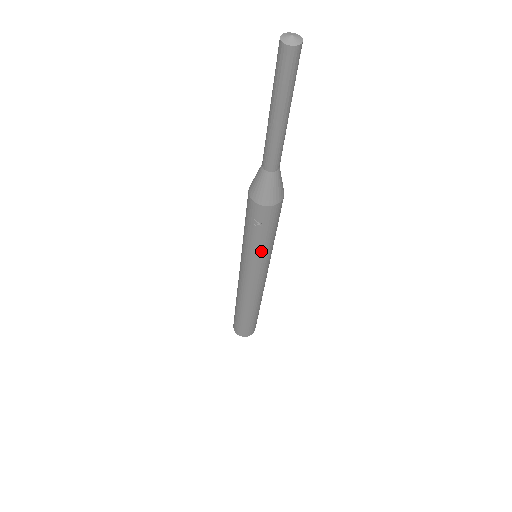
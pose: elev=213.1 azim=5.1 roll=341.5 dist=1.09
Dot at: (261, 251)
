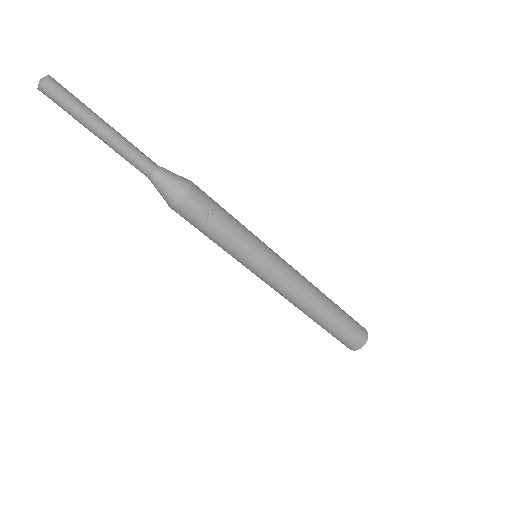
Dot at: (243, 235)
